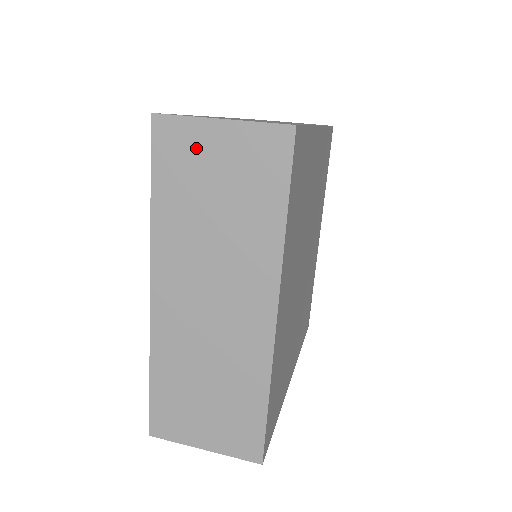
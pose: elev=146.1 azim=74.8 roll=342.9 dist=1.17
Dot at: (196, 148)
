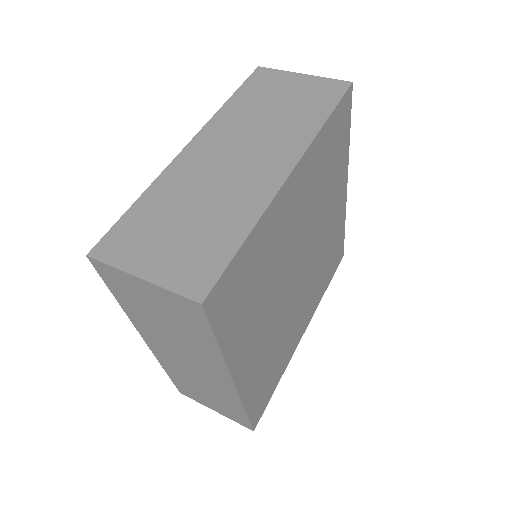
Dot at: (279, 82)
